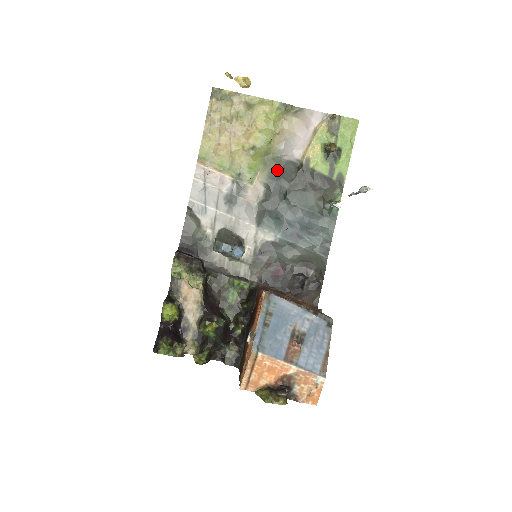
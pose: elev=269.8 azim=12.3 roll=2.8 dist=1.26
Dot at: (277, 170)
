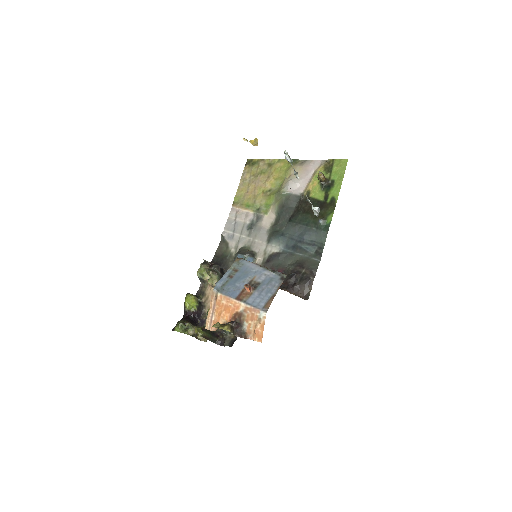
Dot at: (285, 202)
